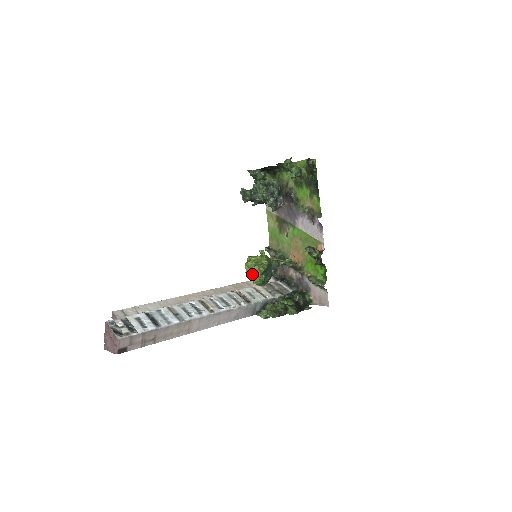
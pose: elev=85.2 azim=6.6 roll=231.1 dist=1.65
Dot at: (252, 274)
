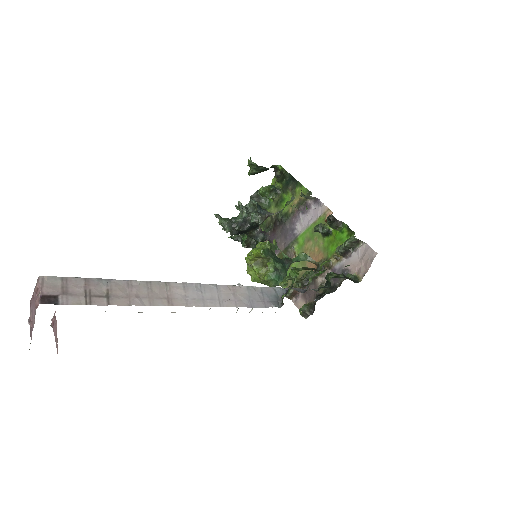
Dot at: (258, 271)
